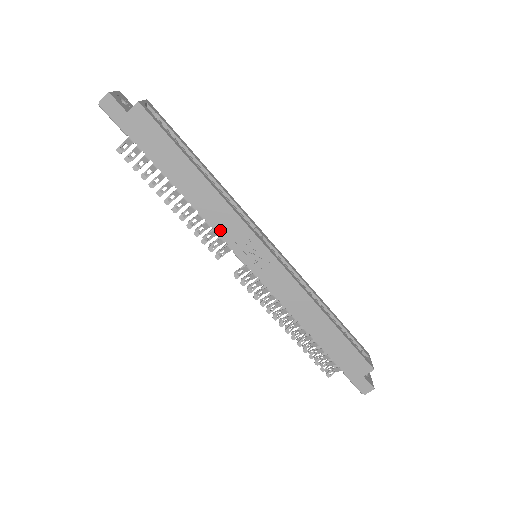
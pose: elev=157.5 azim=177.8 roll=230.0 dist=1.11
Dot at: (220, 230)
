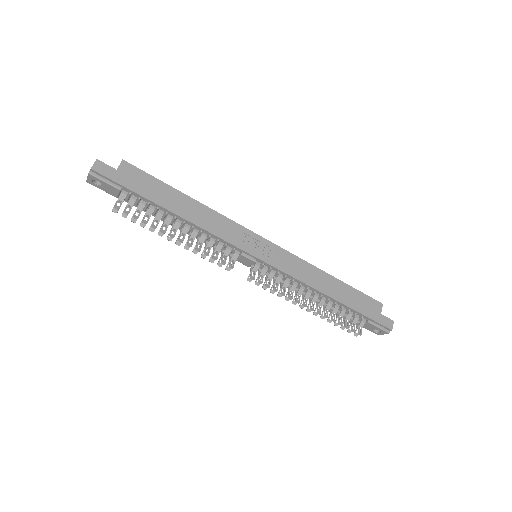
Dot at: (225, 237)
